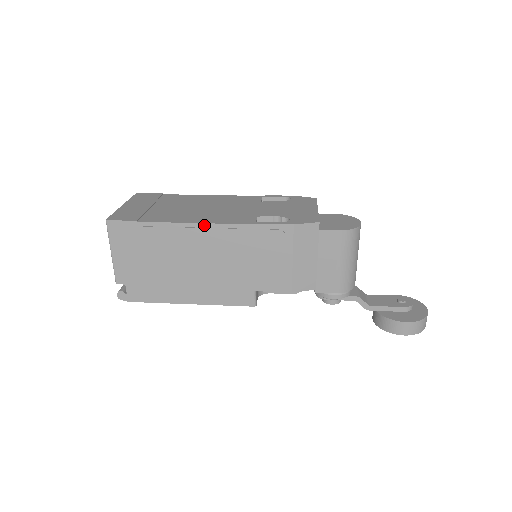
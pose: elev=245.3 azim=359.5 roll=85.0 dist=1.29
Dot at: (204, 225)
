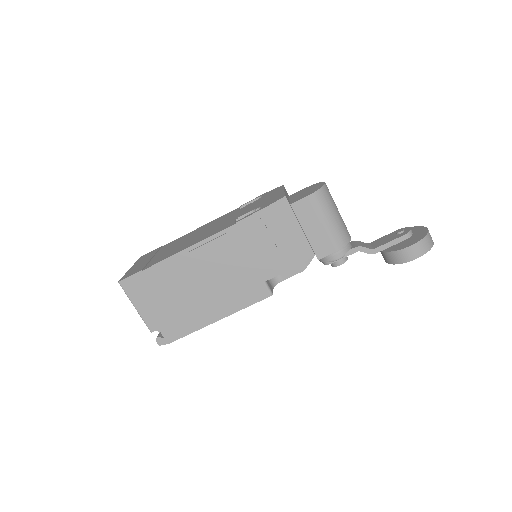
Dot at: (195, 246)
